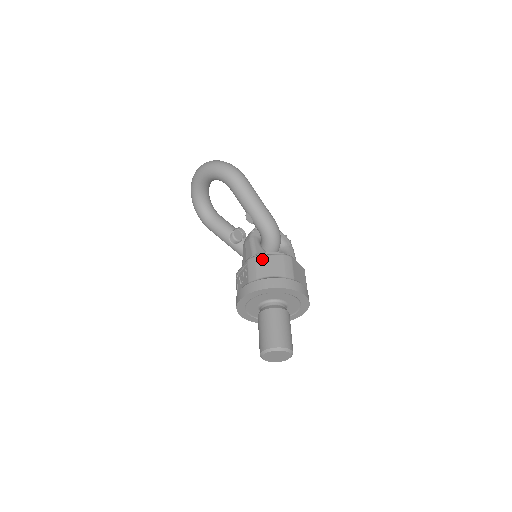
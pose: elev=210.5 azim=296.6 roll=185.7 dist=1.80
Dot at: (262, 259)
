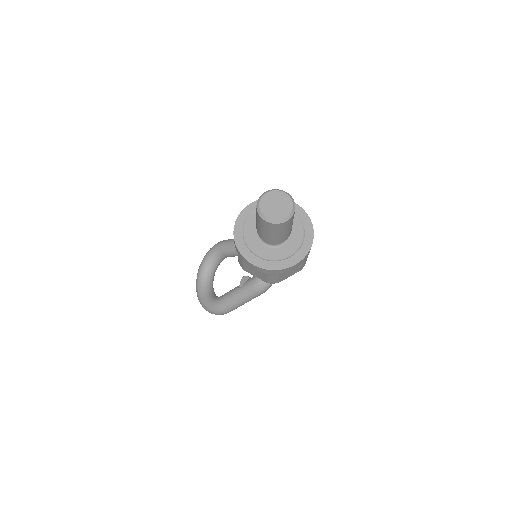
Dot at: occluded
